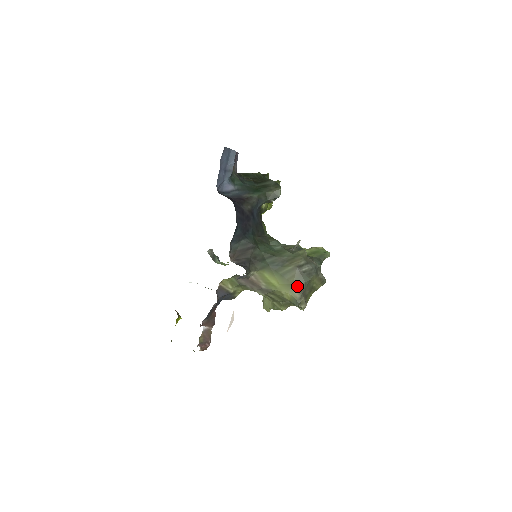
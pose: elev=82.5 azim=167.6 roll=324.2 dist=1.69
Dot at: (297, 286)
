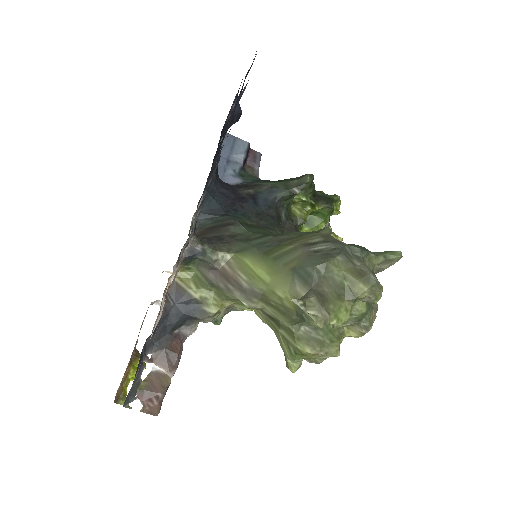
Dot at: (301, 275)
